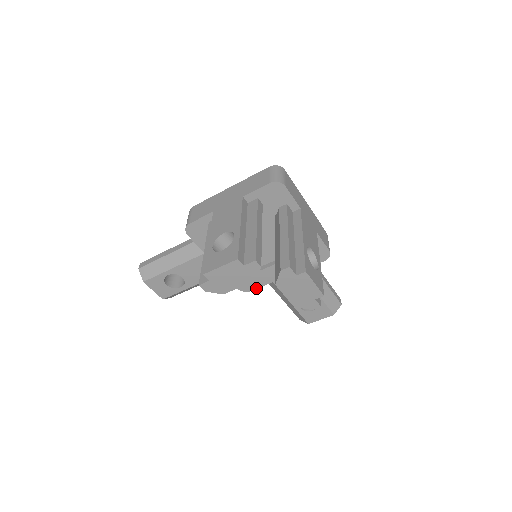
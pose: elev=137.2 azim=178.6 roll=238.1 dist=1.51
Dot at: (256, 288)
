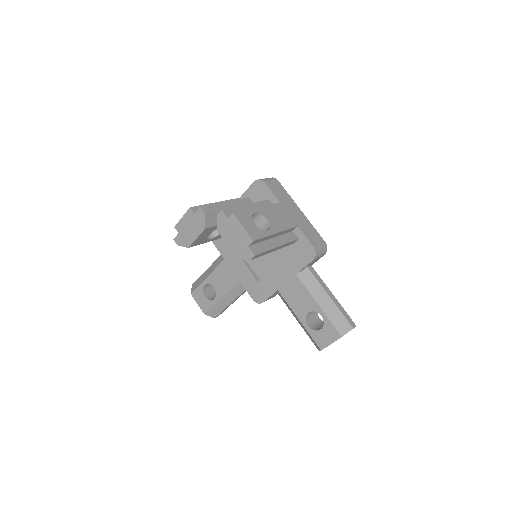
Dot at: (266, 299)
